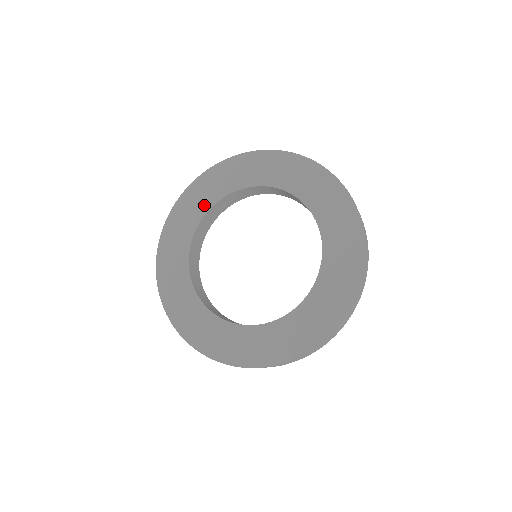
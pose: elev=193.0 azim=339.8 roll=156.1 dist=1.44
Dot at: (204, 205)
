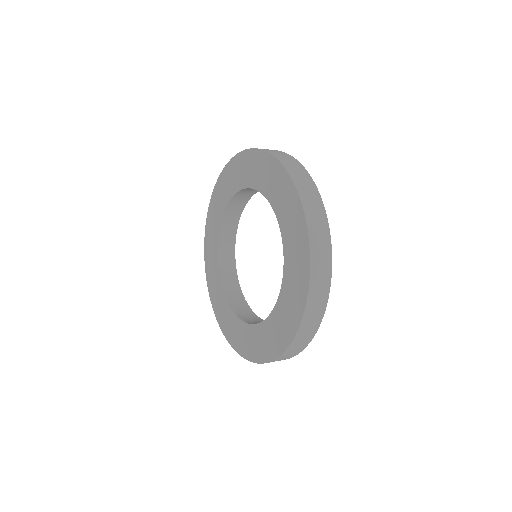
Dot at: (226, 197)
